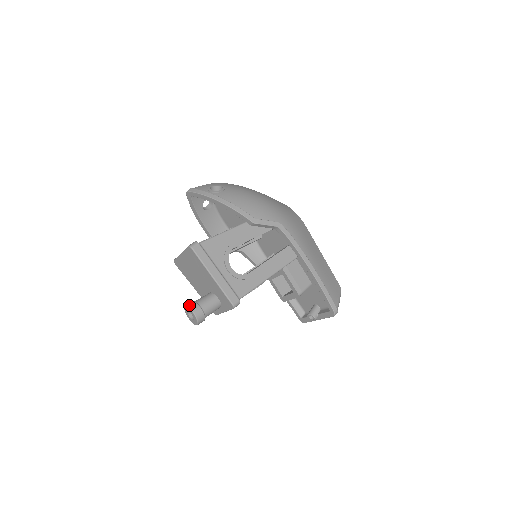
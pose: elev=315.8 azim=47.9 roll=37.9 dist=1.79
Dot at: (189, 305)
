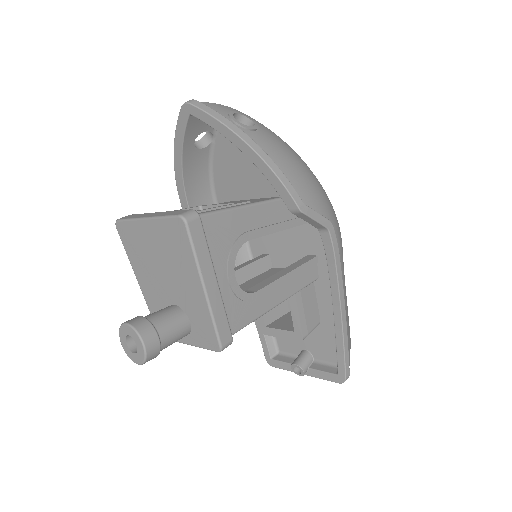
Dot at: (137, 326)
